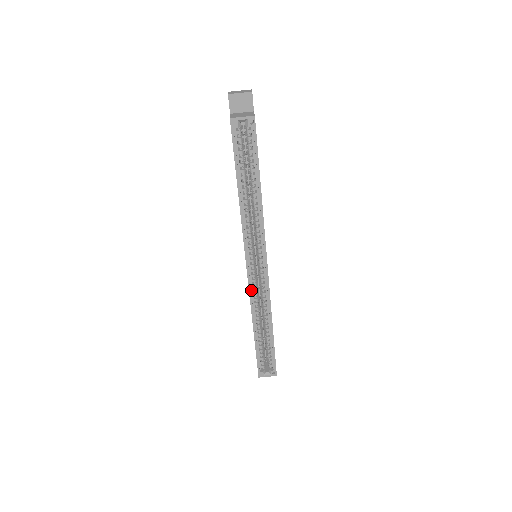
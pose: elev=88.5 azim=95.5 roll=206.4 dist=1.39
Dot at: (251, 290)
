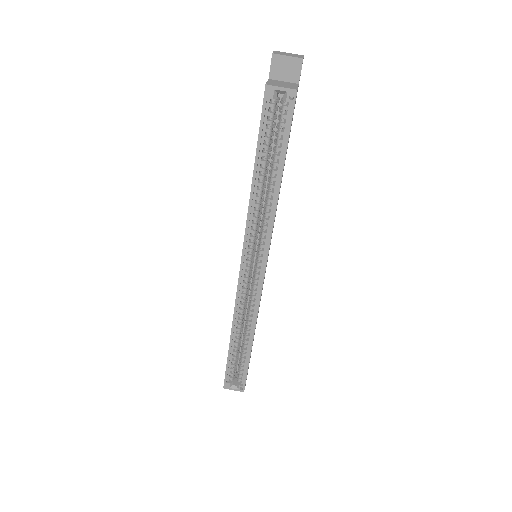
Dot at: (239, 294)
